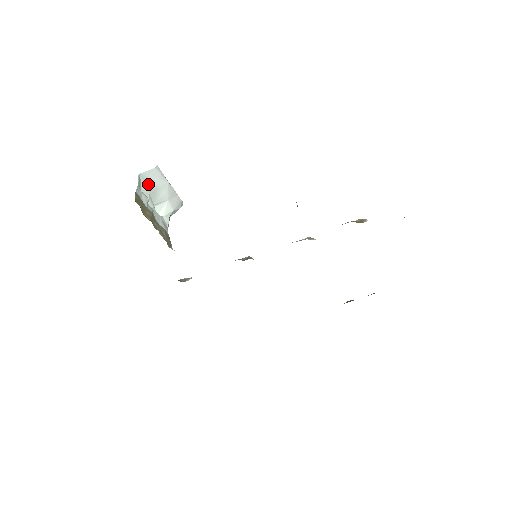
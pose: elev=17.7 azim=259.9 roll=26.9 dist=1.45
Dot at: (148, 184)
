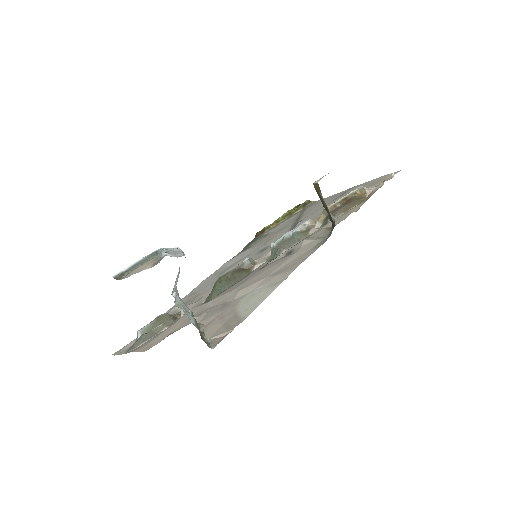
Dot at: occluded
